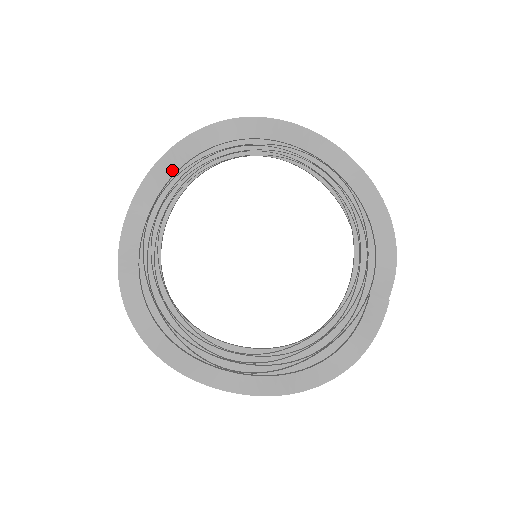
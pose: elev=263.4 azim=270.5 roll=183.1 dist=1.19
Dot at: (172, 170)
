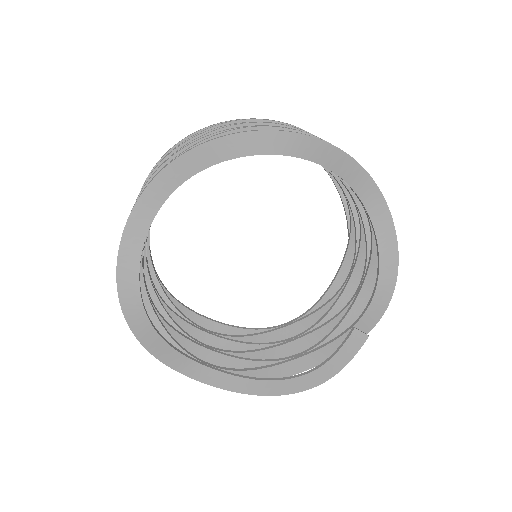
Dot at: (202, 165)
